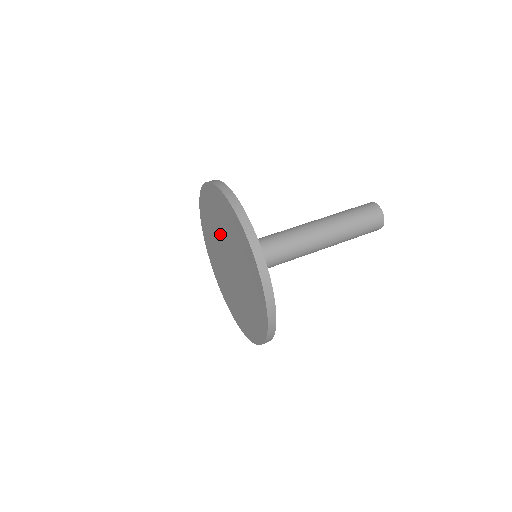
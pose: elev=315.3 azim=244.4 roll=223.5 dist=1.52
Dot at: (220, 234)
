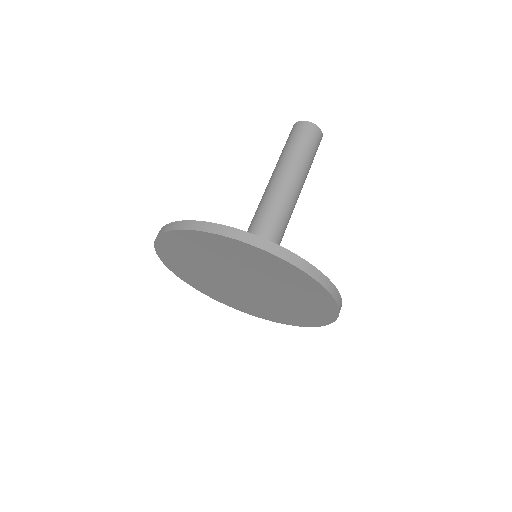
Dot at: (215, 266)
